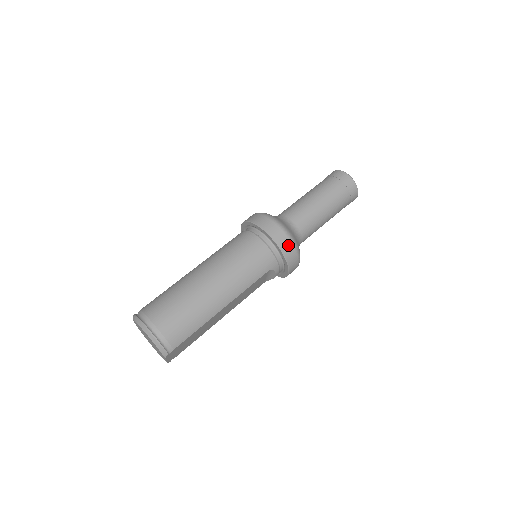
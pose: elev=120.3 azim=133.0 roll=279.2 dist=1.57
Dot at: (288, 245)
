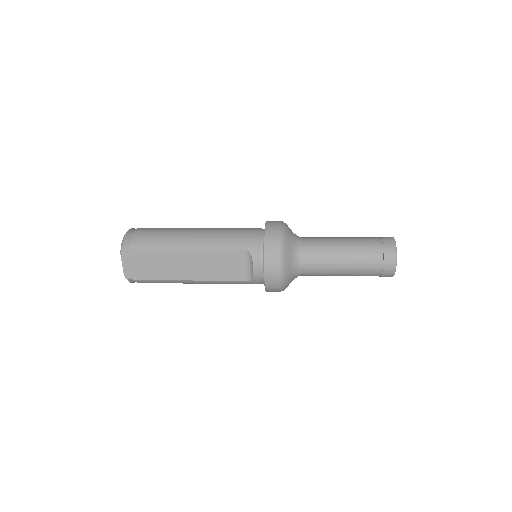
Dot at: (274, 234)
